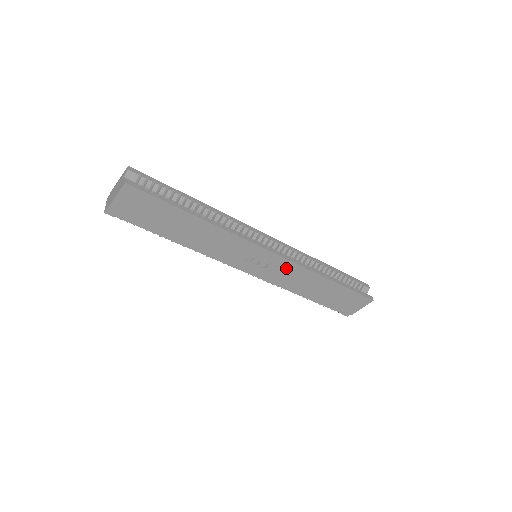
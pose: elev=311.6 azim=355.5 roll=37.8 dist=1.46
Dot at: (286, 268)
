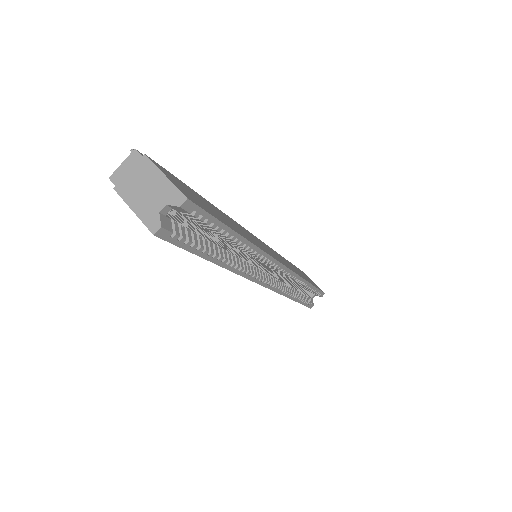
Dot at: occluded
